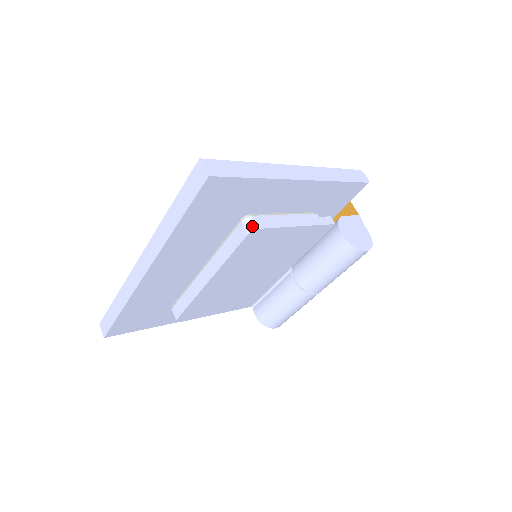
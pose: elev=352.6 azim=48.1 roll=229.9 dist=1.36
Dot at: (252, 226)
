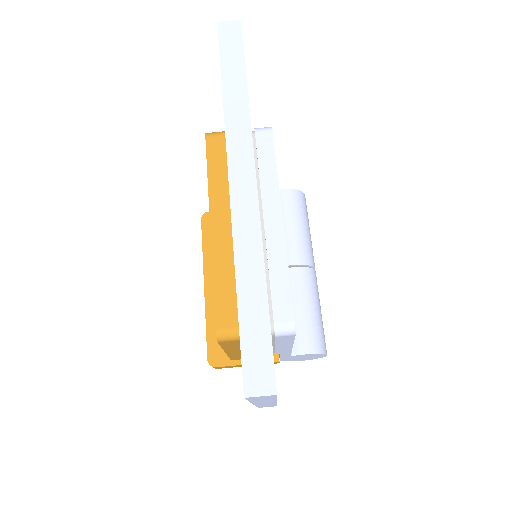
Dot at: (266, 127)
